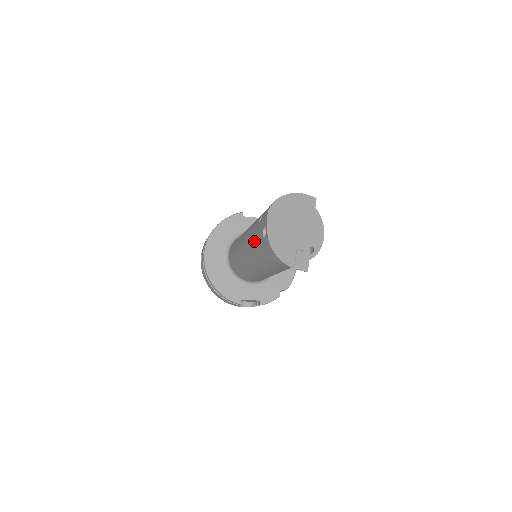
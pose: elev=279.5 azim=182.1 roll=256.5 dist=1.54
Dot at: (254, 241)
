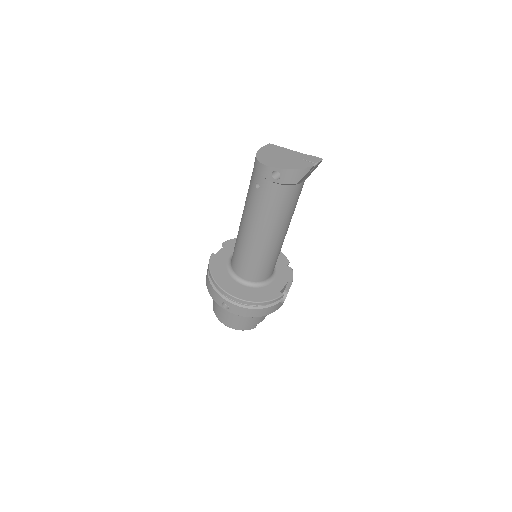
Dot at: (267, 205)
